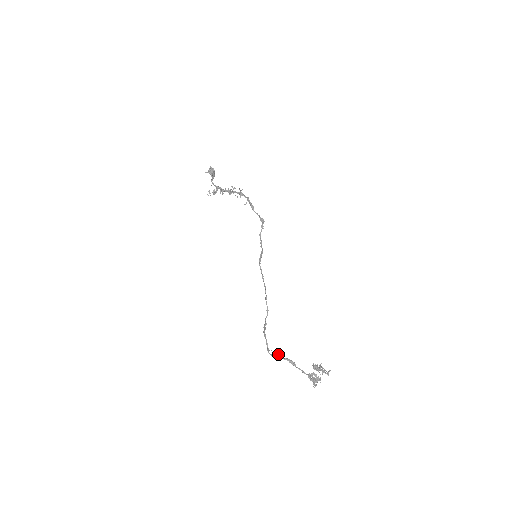
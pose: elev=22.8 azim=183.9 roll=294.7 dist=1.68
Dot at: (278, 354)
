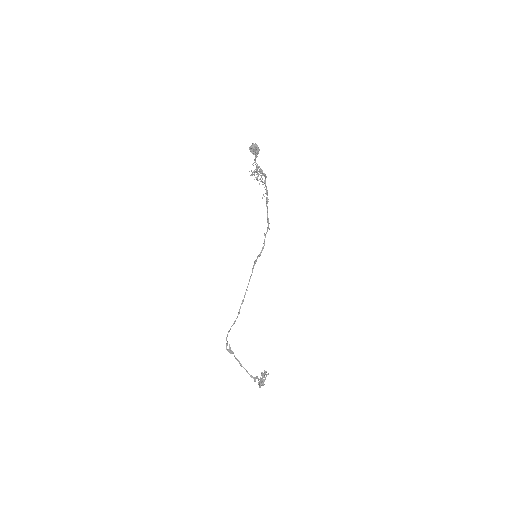
Dot at: (232, 351)
